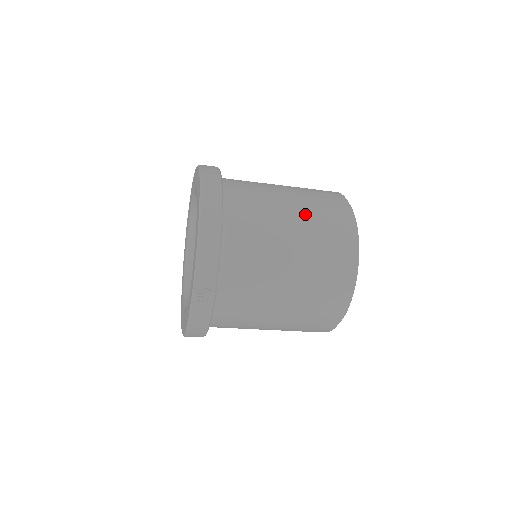
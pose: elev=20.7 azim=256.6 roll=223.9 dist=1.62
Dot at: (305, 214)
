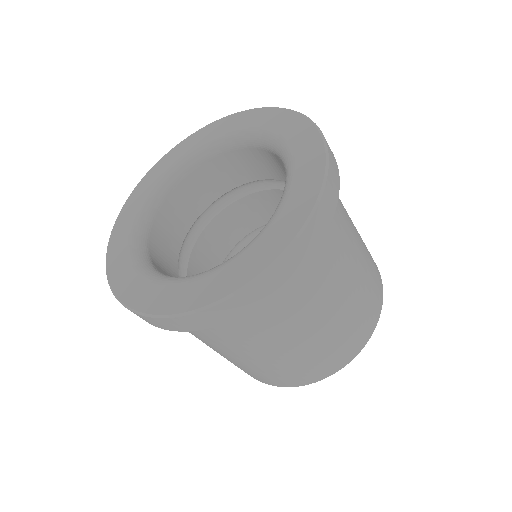
Dot at: occluded
